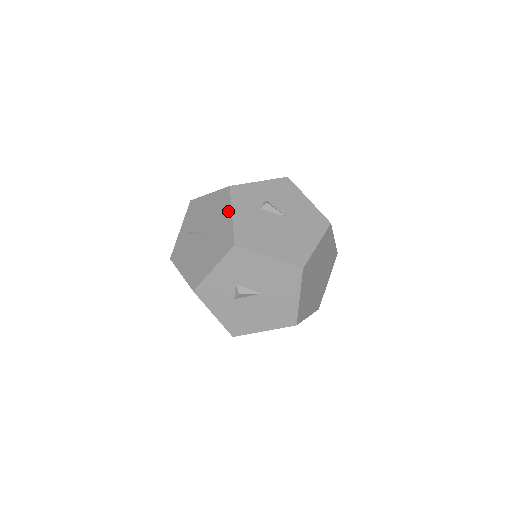
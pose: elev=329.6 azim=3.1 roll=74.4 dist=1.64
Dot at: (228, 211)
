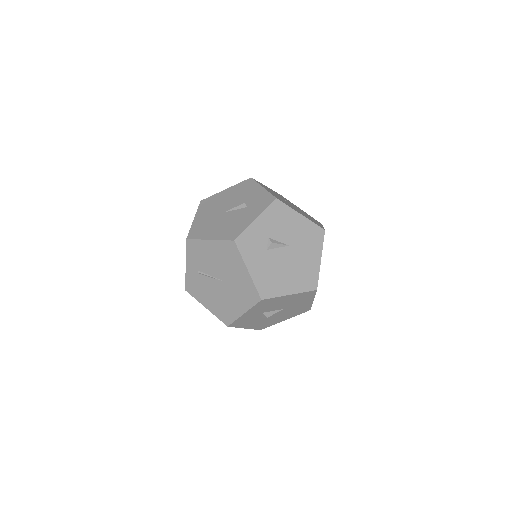
Dot at: (242, 266)
